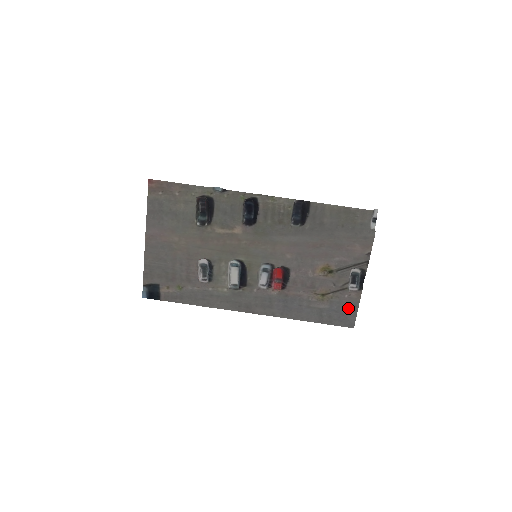
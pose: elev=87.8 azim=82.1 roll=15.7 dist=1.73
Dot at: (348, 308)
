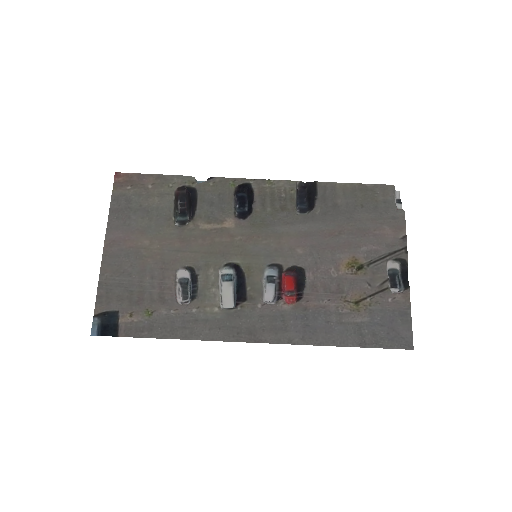
Dot at: (397, 318)
